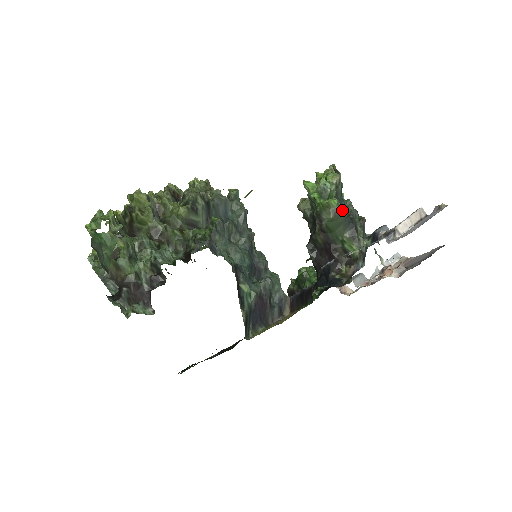
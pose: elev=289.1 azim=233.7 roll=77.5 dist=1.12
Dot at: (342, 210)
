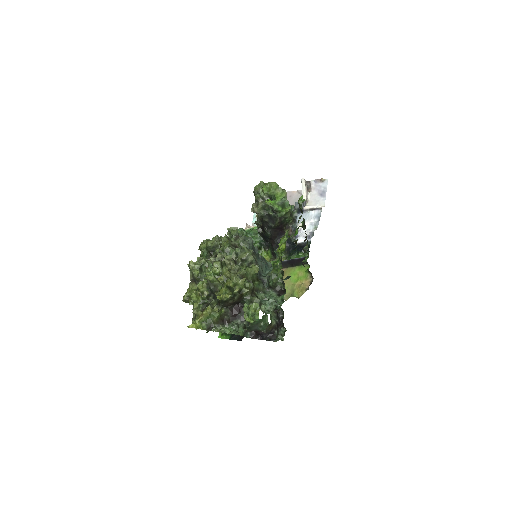
Dot at: (293, 209)
